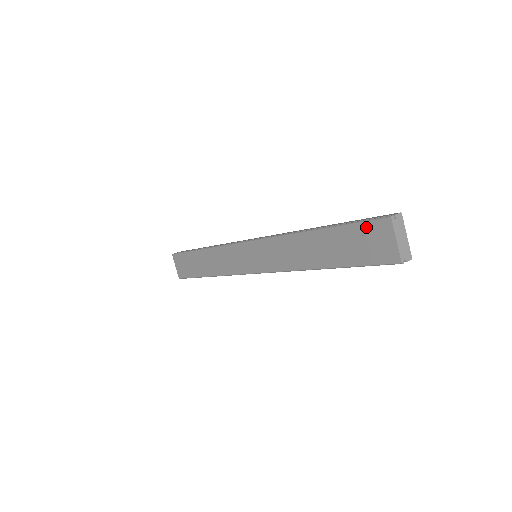
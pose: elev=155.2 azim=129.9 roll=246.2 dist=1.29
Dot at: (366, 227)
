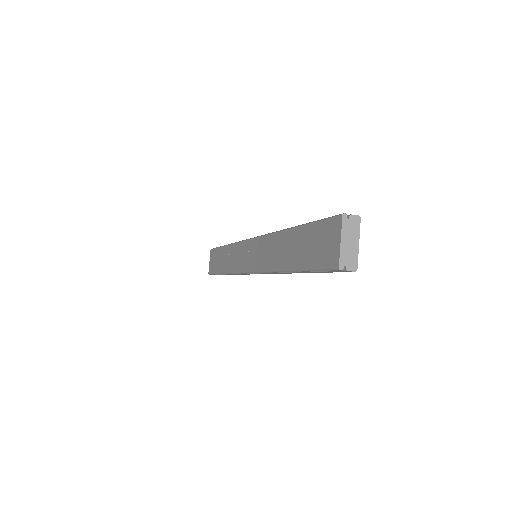
Dot at: (324, 225)
